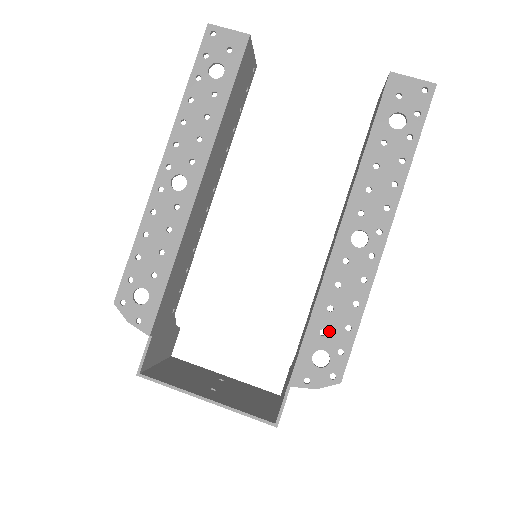
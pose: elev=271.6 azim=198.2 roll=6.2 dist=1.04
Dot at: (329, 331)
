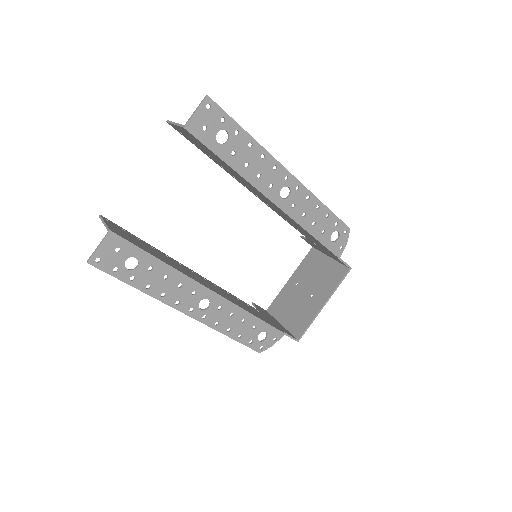
Dot at: (324, 228)
